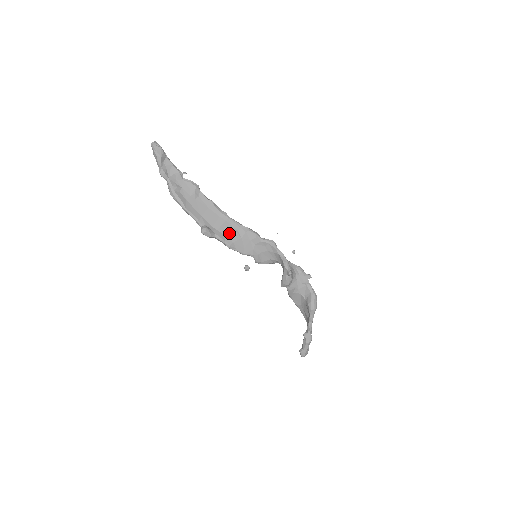
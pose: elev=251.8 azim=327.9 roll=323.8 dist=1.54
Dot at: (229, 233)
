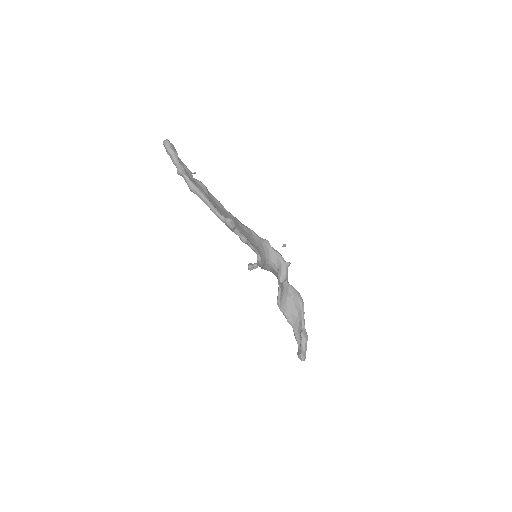
Dot at: (240, 229)
